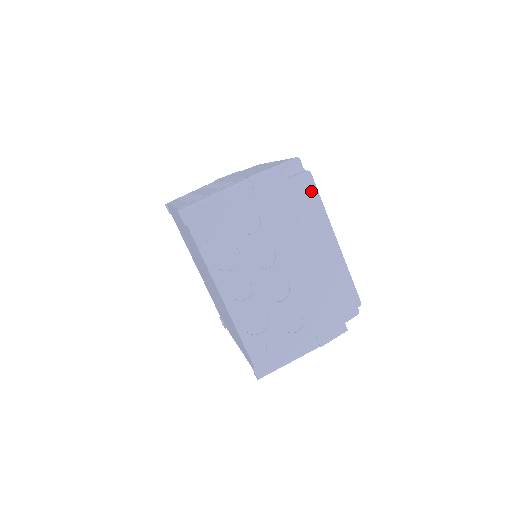
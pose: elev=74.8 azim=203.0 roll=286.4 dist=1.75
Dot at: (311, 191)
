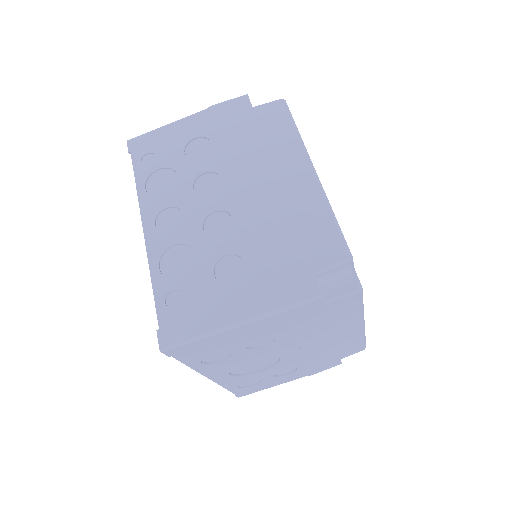
Dot at: (282, 116)
